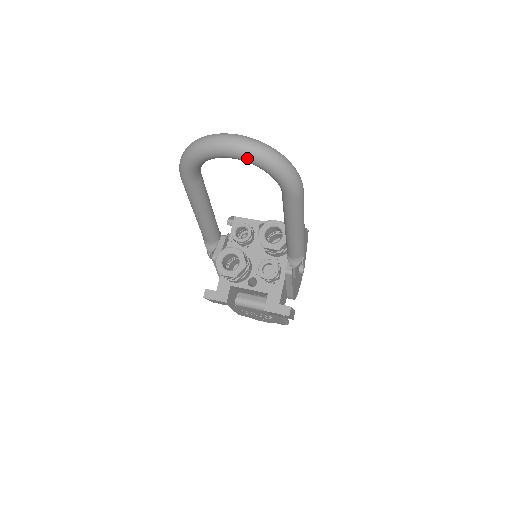
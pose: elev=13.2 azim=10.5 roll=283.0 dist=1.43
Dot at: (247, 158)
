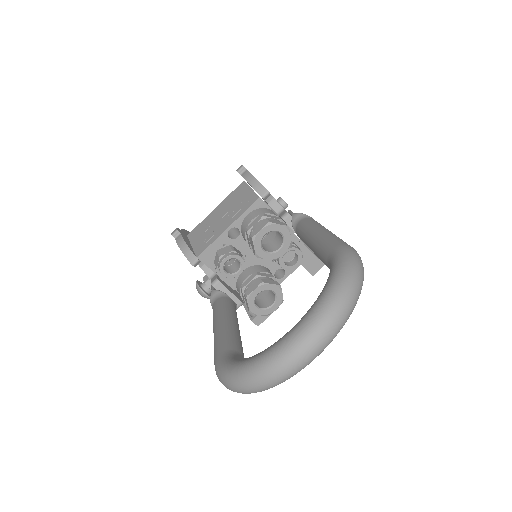
Dot at: (332, 338)
